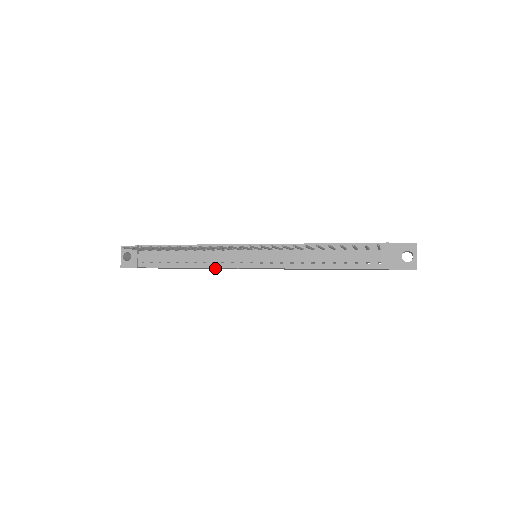
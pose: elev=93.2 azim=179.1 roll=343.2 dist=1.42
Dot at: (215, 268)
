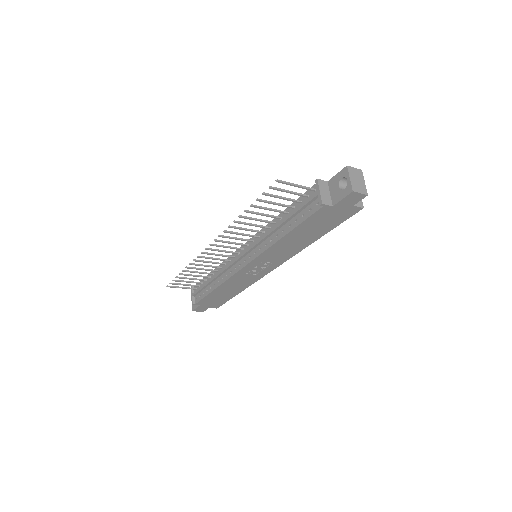
Dot at: (239, 283)
